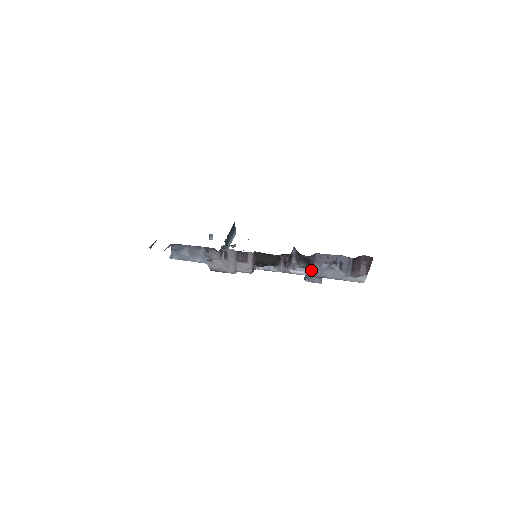
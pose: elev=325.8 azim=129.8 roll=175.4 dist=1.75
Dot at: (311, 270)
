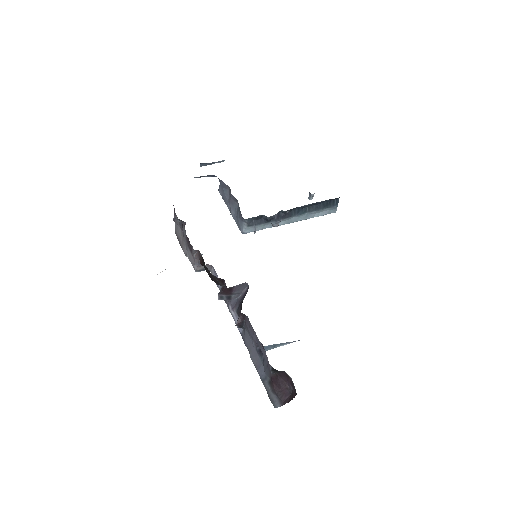
Dot at: (243, 328)
